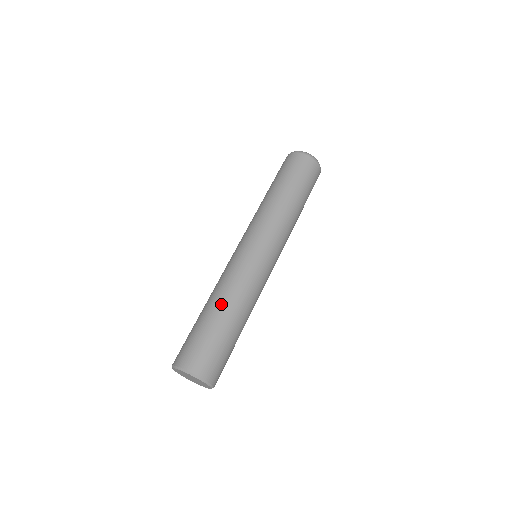
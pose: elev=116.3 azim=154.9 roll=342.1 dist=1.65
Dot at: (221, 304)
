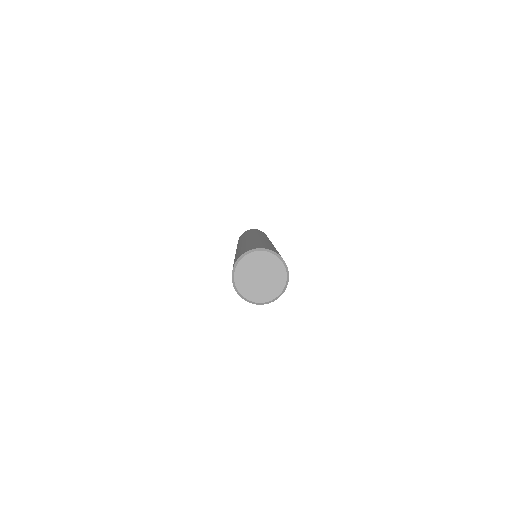
Dot at: (253, 241)
